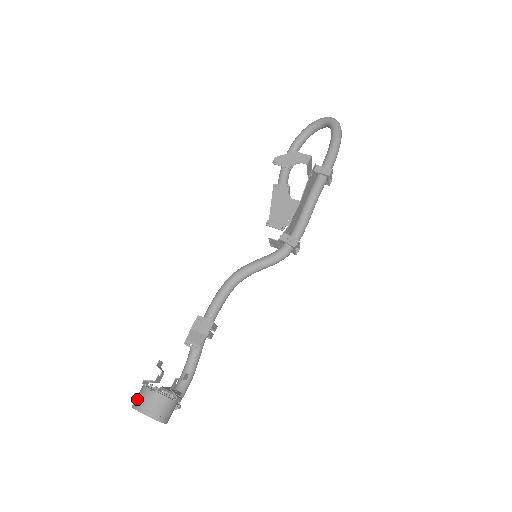
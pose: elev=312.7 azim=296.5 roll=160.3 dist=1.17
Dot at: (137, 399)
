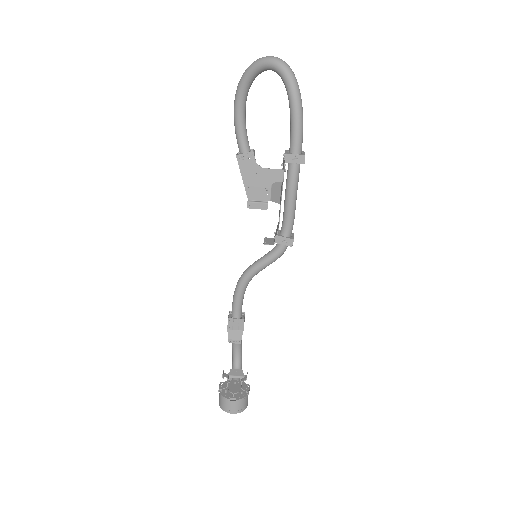
Dot at: (223, 405)
